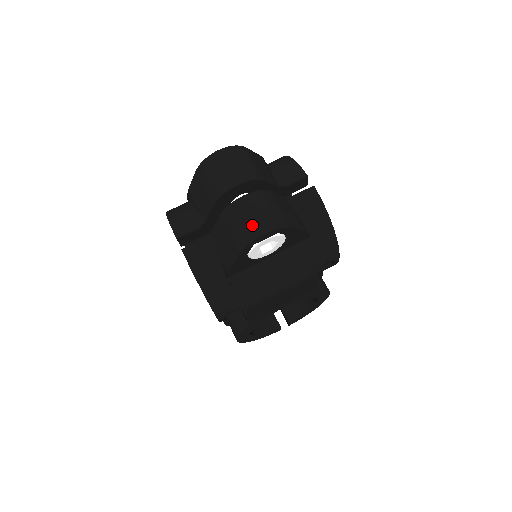
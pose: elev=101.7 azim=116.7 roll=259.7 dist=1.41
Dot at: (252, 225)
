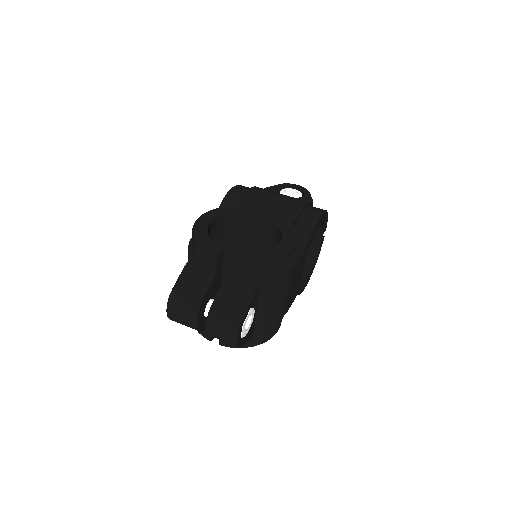
Dot at: (227, 339)
